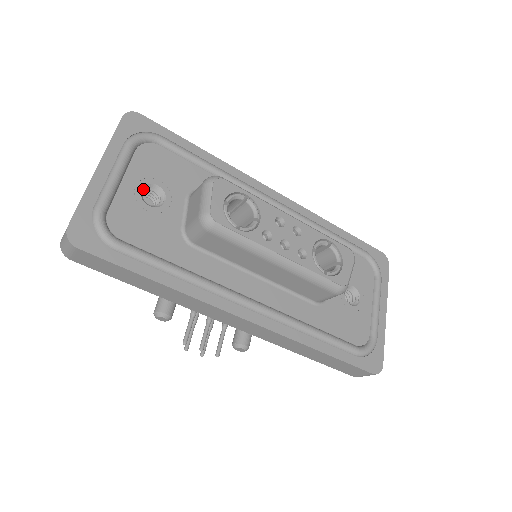
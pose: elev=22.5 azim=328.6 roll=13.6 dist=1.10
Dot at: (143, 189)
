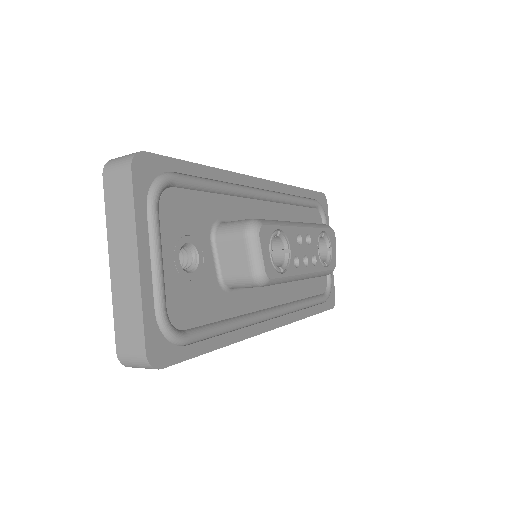
Dot at: (178, 255)
